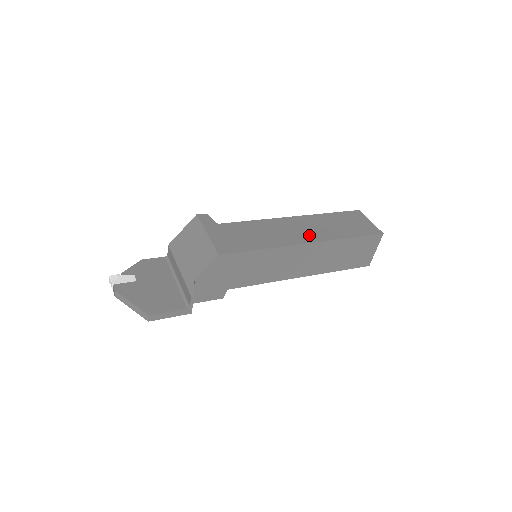
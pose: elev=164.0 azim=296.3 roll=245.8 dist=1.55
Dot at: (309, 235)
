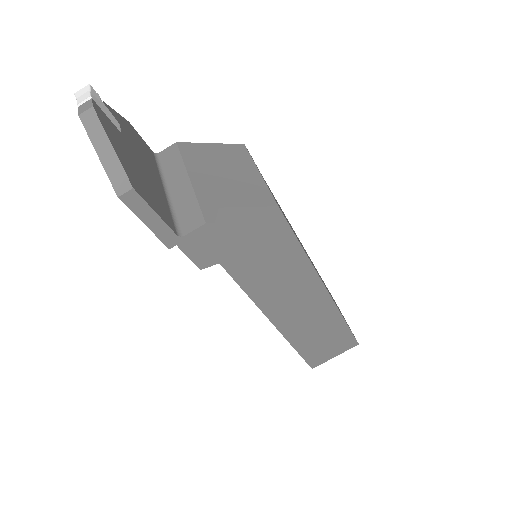
Dot at: occluded
